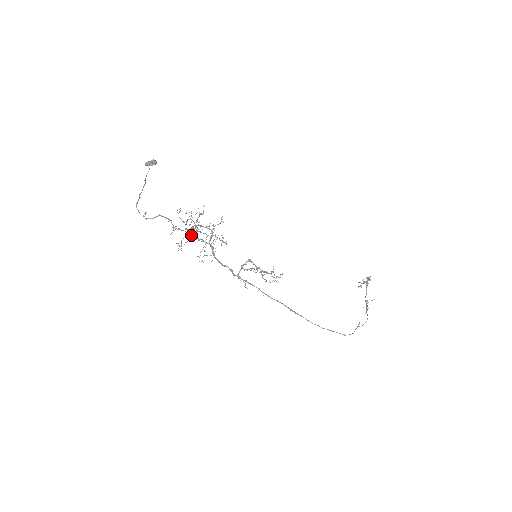
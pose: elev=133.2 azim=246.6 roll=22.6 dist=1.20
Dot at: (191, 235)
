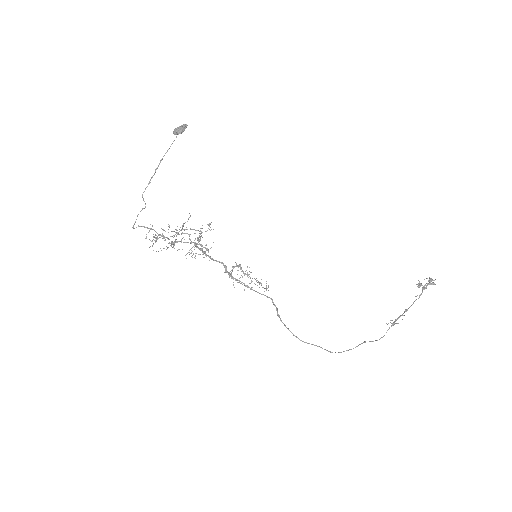
Dot at: occluded
